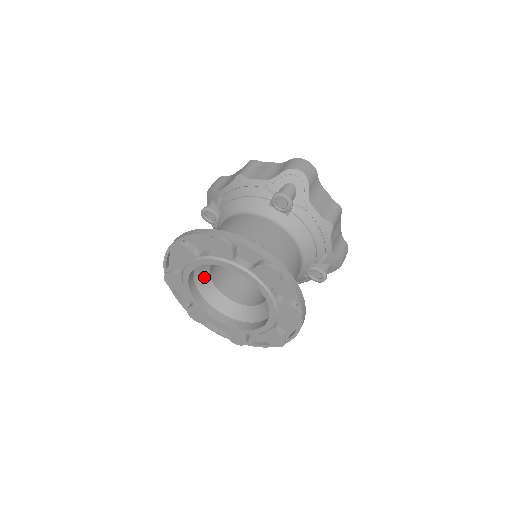
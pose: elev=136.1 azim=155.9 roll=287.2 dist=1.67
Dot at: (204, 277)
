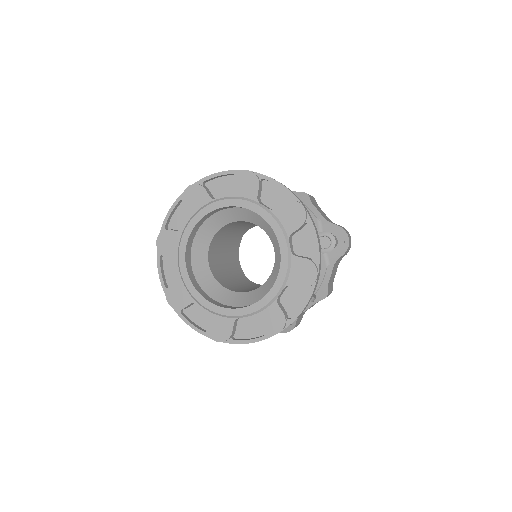
Dot at: (207, 279)
